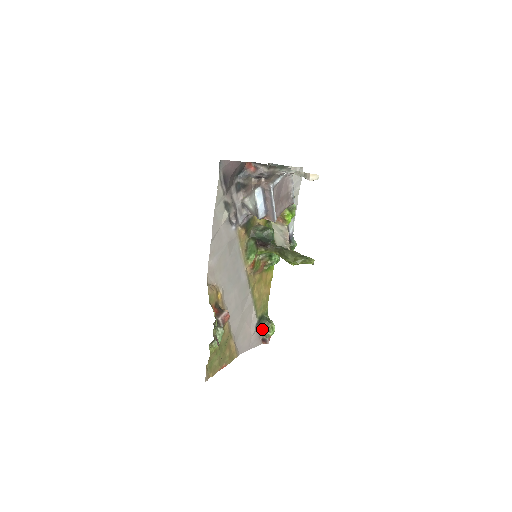
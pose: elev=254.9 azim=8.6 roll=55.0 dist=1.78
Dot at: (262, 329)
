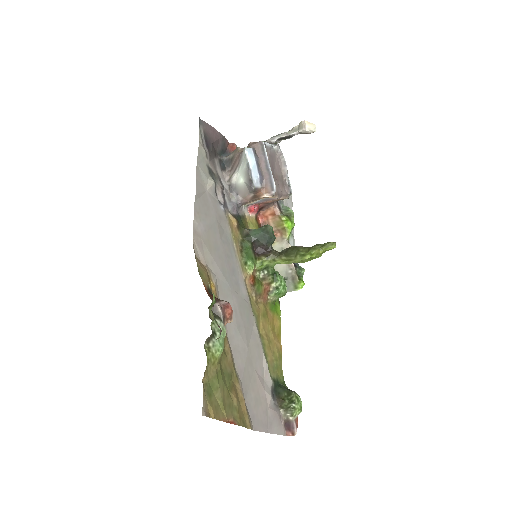
Dot at: (282, 402)
